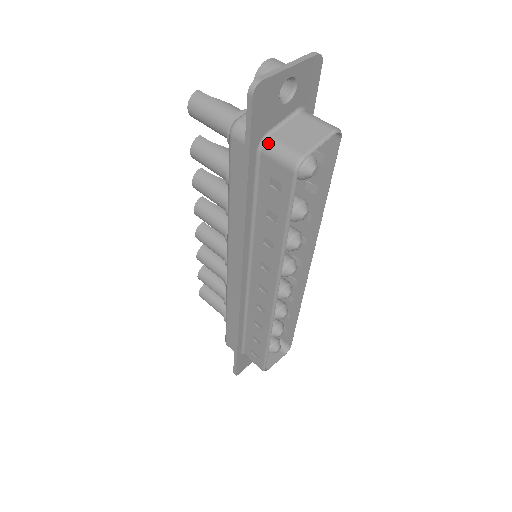
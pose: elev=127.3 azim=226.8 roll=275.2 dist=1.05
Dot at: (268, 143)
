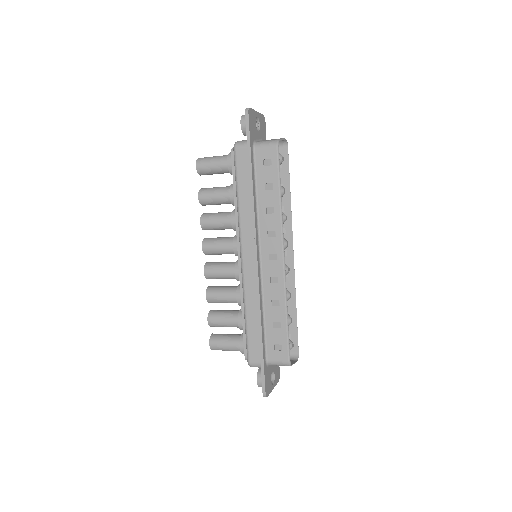
Dot at: (257, 143)
